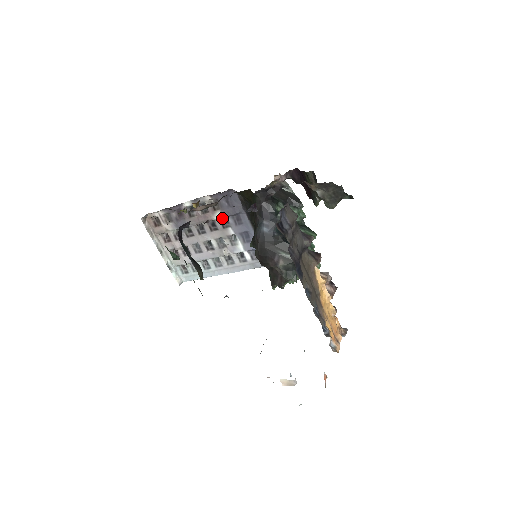
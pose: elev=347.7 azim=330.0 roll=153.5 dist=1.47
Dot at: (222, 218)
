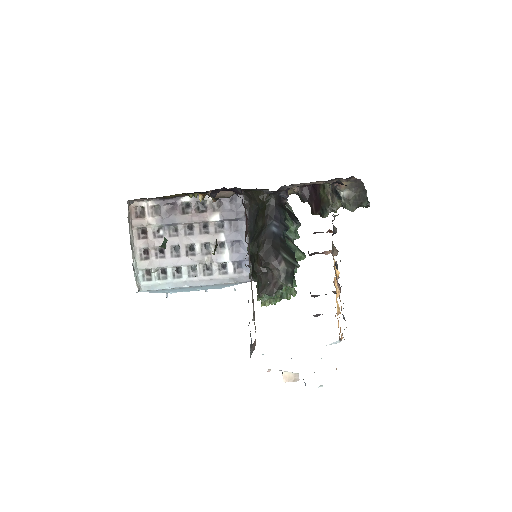
Dot at: (218, 222)
